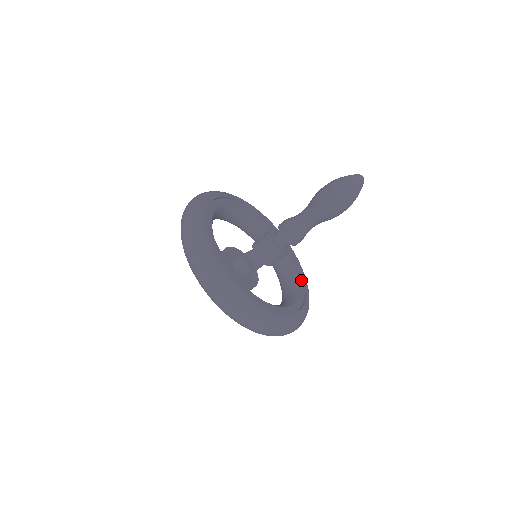
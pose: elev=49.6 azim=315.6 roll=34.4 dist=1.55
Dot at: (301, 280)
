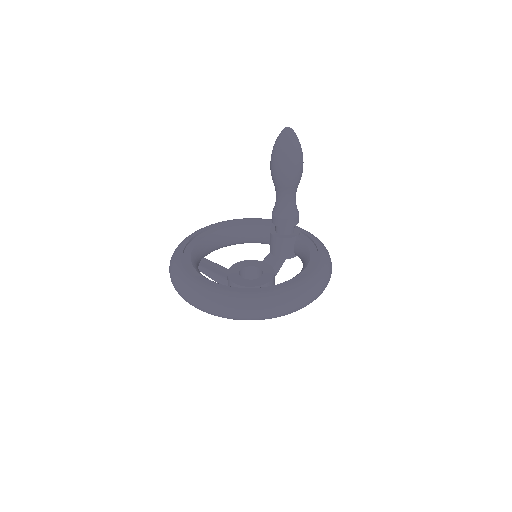
Dot at: (315, 251)
